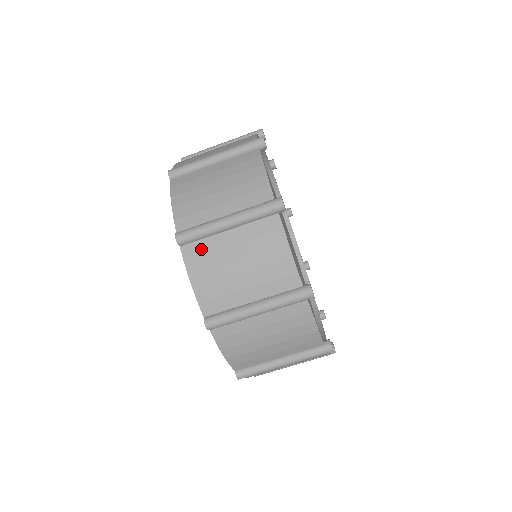
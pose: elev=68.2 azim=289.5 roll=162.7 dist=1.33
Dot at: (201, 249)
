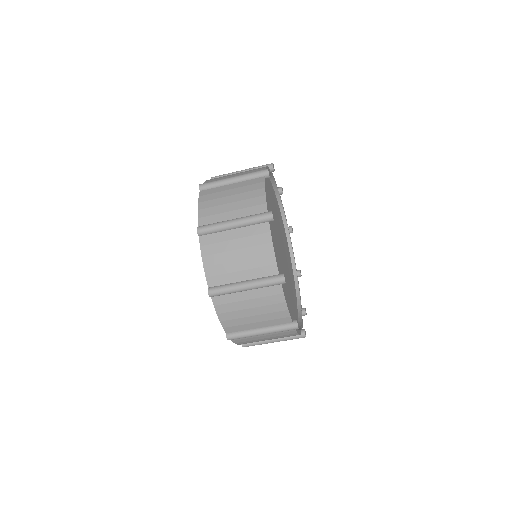
Dot at: (213, 240)
